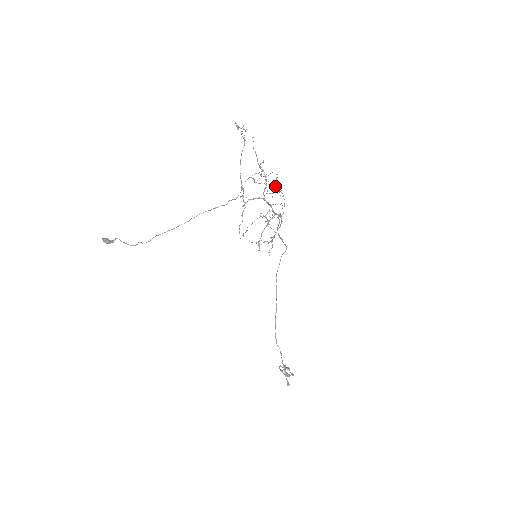
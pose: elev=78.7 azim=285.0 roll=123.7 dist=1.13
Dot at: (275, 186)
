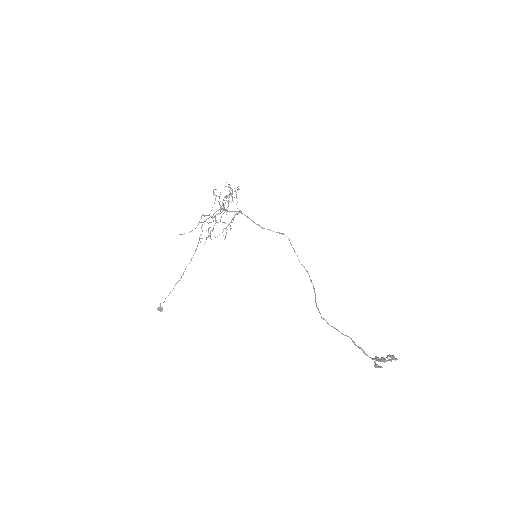
Dot at: (236, 197)
